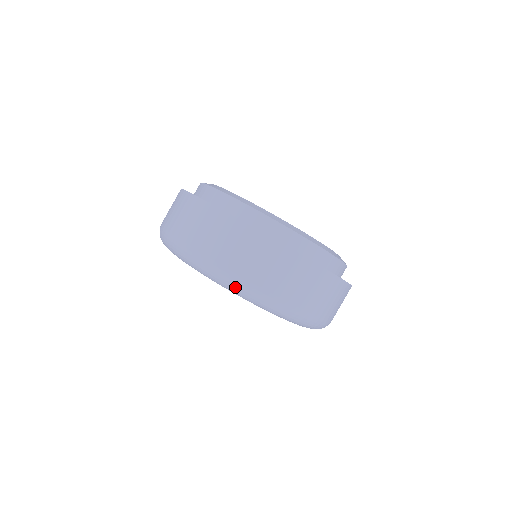
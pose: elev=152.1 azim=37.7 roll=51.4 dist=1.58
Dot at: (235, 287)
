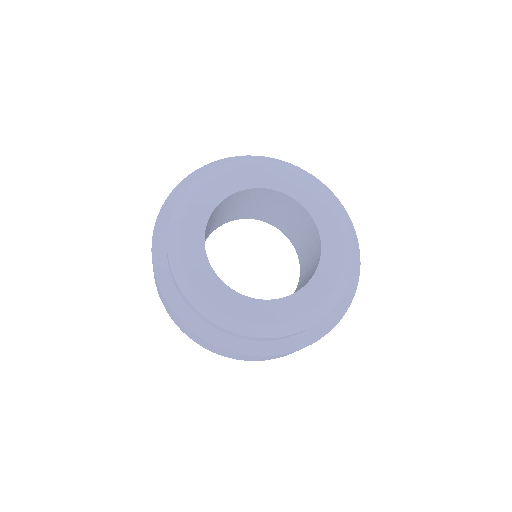
Dot at: occluded
